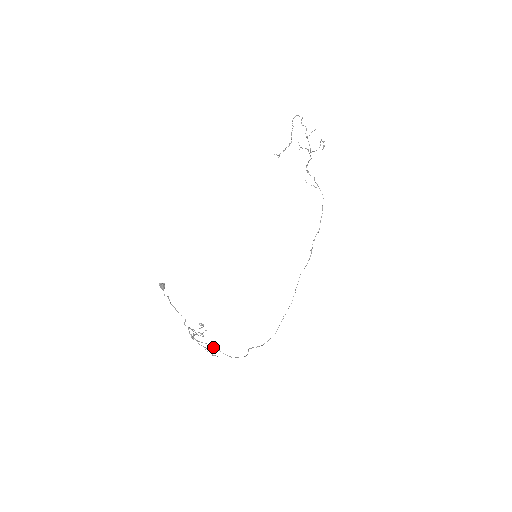
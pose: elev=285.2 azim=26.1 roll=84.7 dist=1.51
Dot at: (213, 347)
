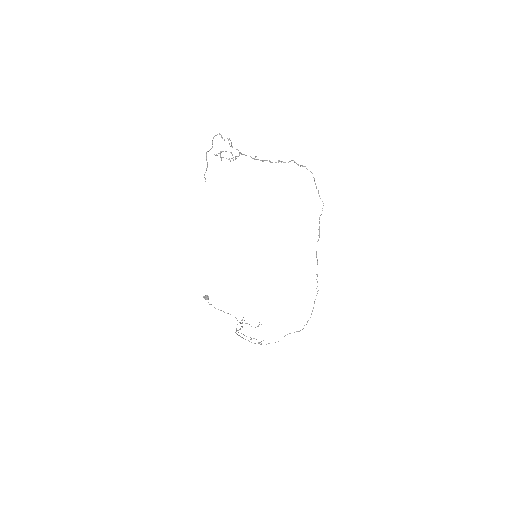
Dot at: occluded
